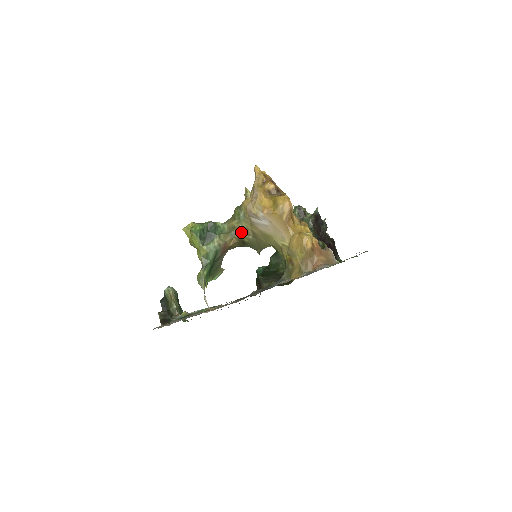
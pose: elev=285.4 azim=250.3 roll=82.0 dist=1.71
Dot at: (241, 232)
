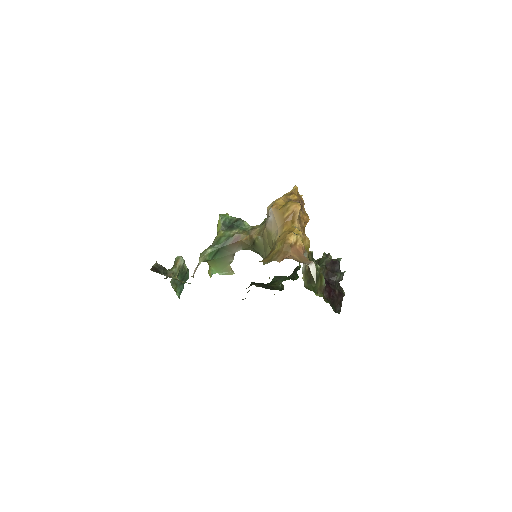
Dot at: (256, 232)
